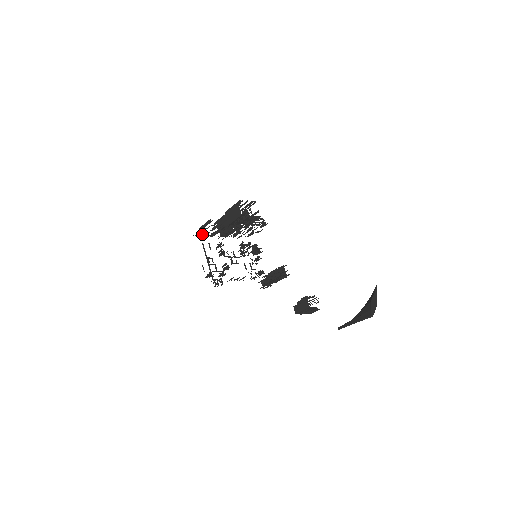
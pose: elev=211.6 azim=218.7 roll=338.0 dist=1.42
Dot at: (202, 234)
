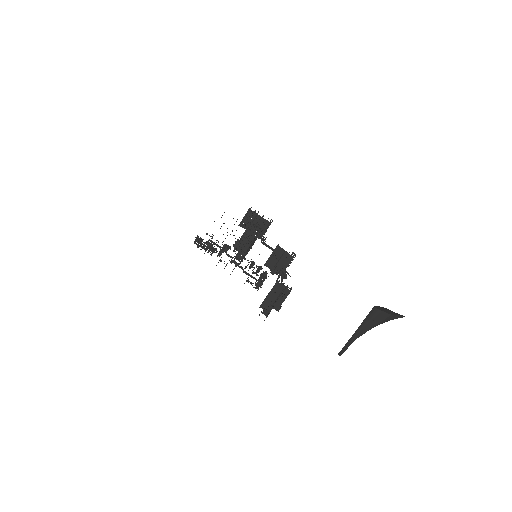
Dot at: occluded
